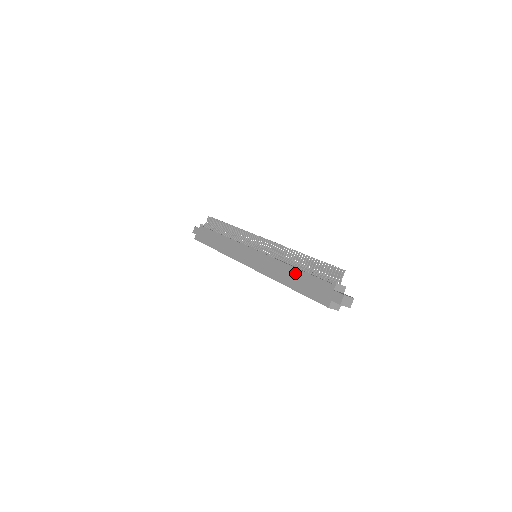
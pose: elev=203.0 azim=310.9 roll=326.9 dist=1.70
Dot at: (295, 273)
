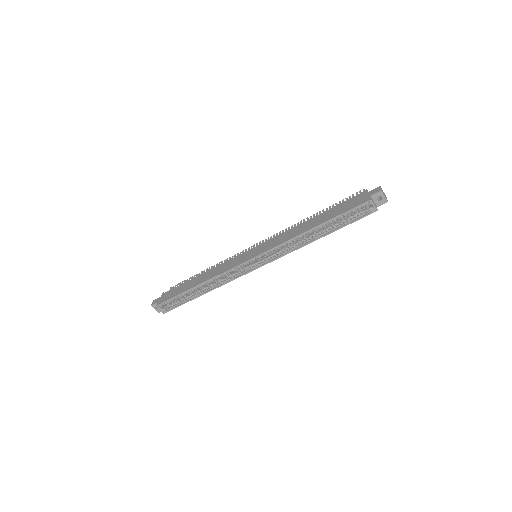
Dot at: (317, 217)
